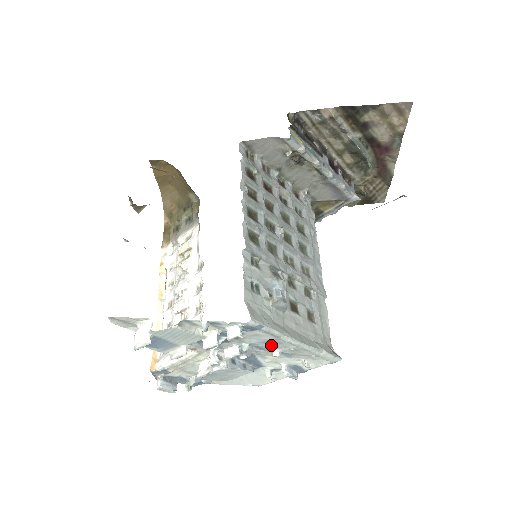
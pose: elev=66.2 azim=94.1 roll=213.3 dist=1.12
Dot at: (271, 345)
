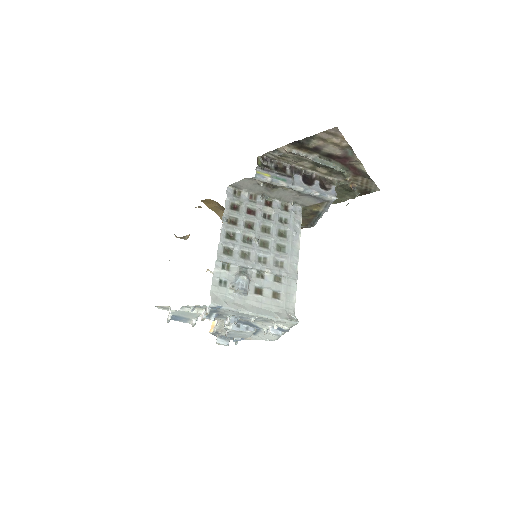
Dot at: (244, 316)
